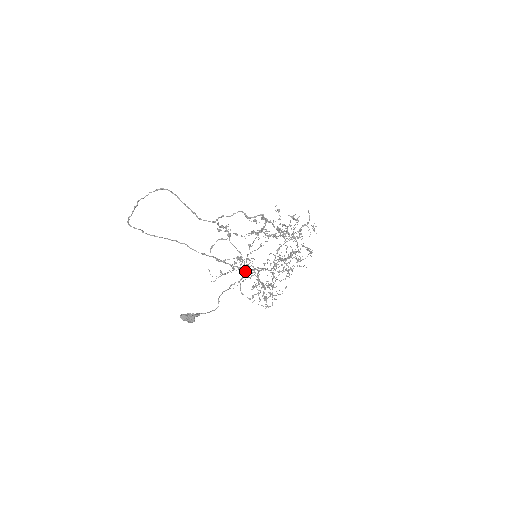
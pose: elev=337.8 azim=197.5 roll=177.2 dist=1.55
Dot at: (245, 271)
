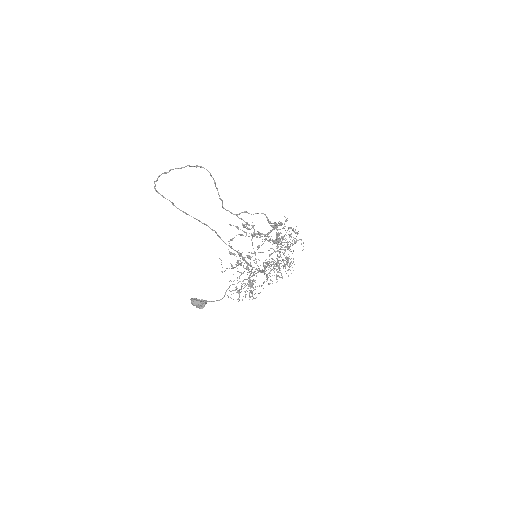
Dot at: (247, 268)
